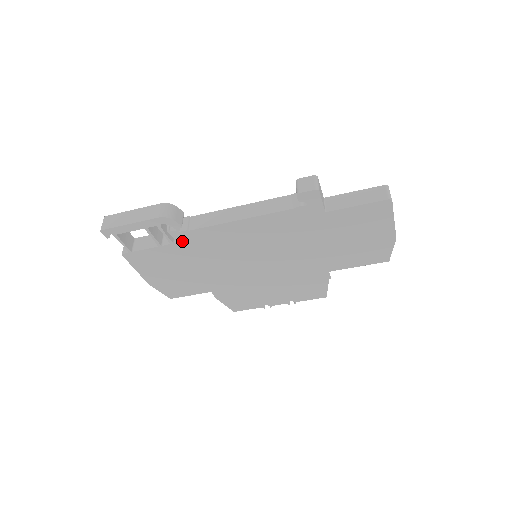
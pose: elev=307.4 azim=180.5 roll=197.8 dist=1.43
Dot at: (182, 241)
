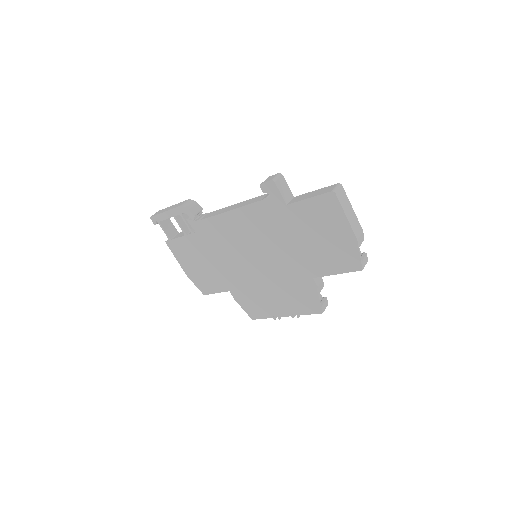
Dot at: (198, 231)
